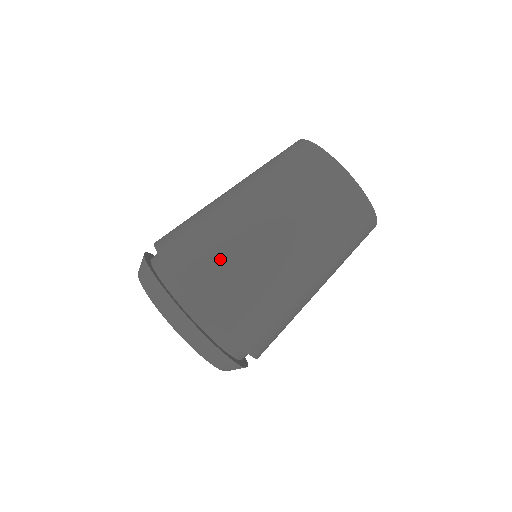
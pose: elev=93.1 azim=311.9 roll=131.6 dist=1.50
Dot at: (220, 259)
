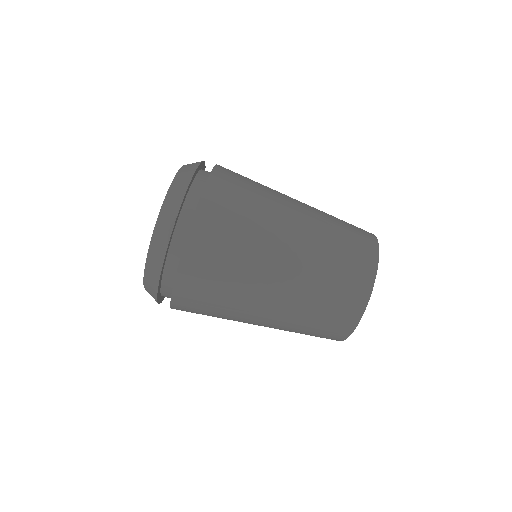
Dot at: (227, 260)
